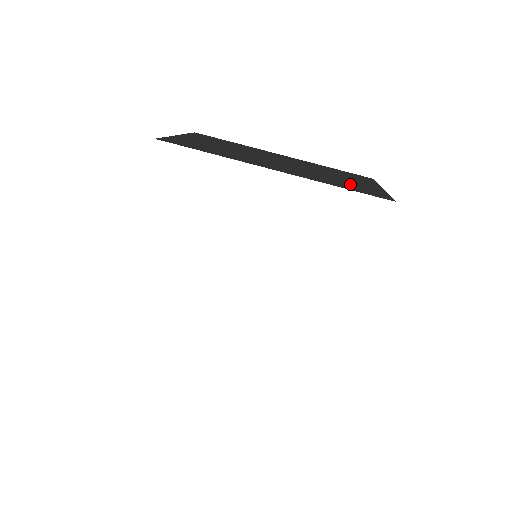
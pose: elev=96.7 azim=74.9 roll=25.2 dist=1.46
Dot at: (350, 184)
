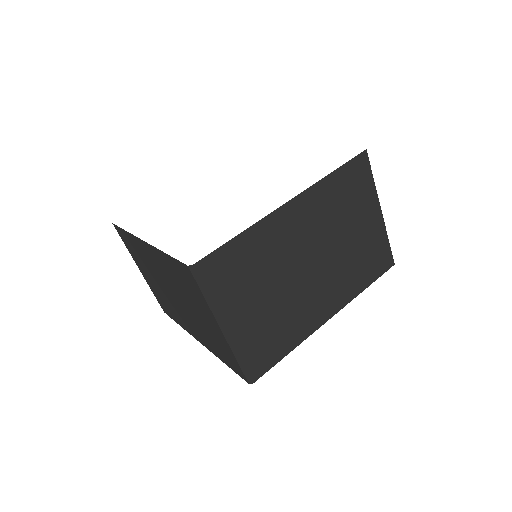
Dot at: occluded
